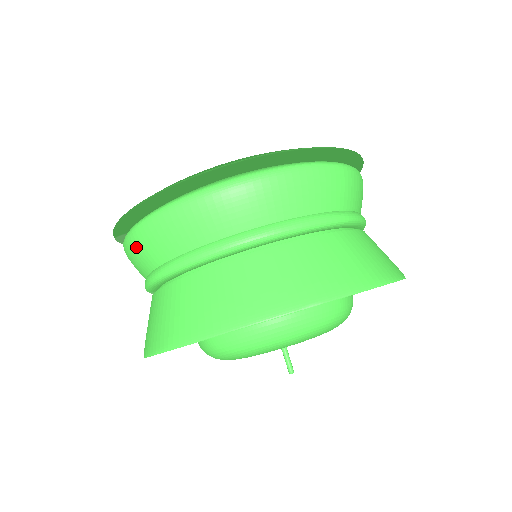
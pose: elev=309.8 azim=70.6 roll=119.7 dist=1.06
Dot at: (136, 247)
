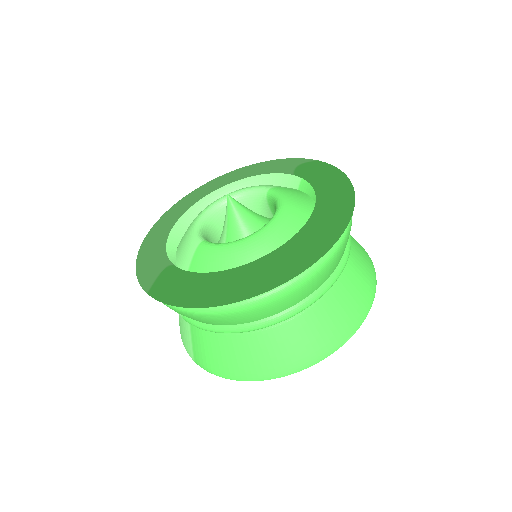
Dot at: (196, 318)
